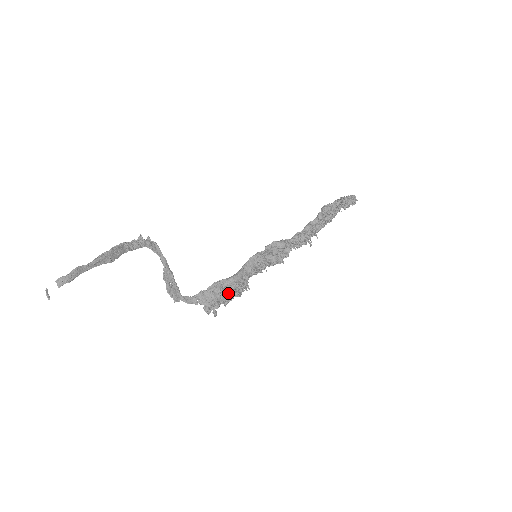
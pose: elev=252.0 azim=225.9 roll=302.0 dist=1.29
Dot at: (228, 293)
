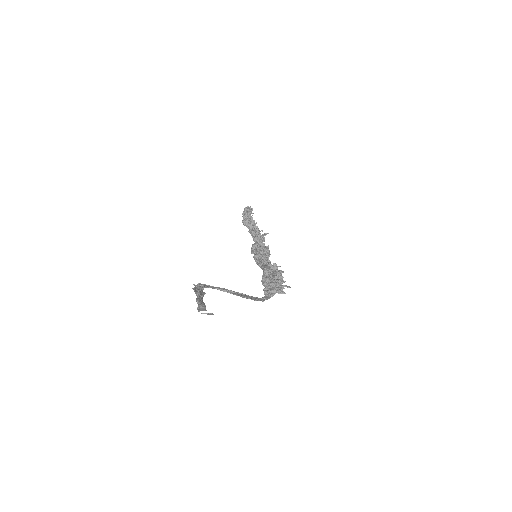
Dot at: (276, 273)
